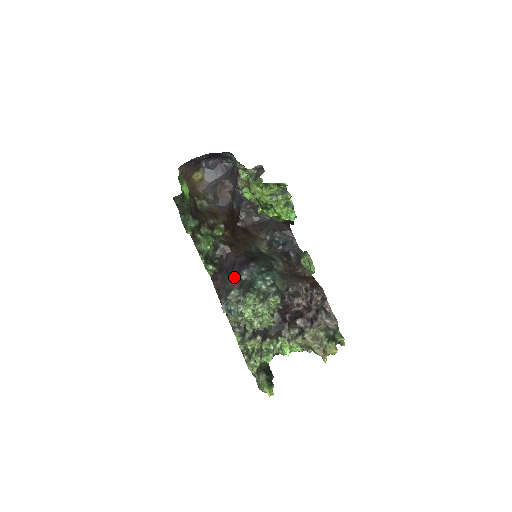
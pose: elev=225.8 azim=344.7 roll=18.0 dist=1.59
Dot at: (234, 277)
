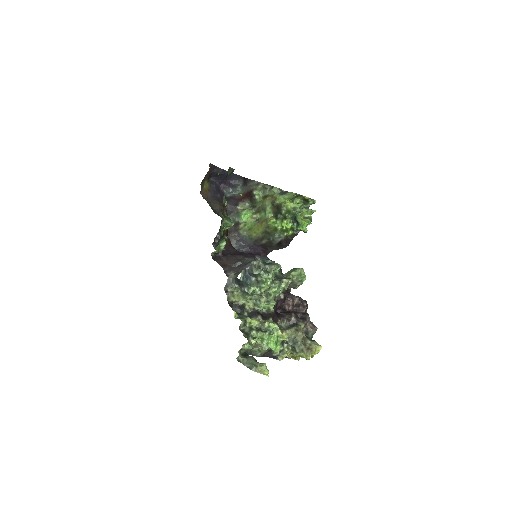
Dot at: (248, 257)
